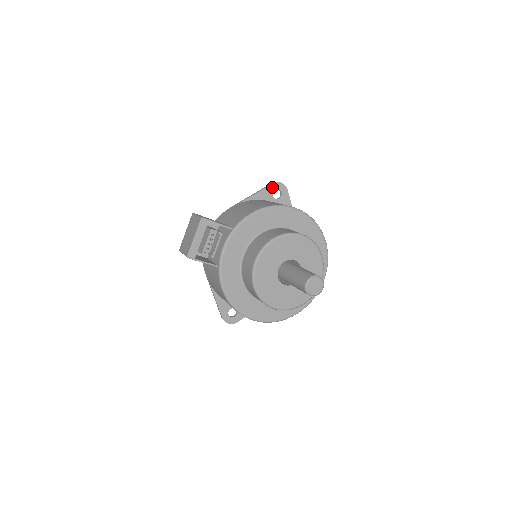
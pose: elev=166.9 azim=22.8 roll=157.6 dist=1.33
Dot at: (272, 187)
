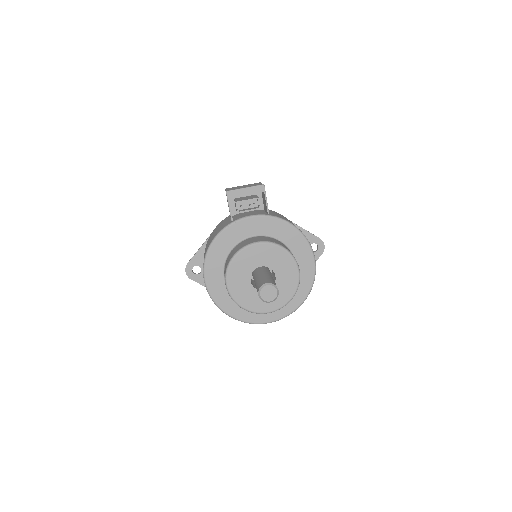
Dot at: (317, 240)
